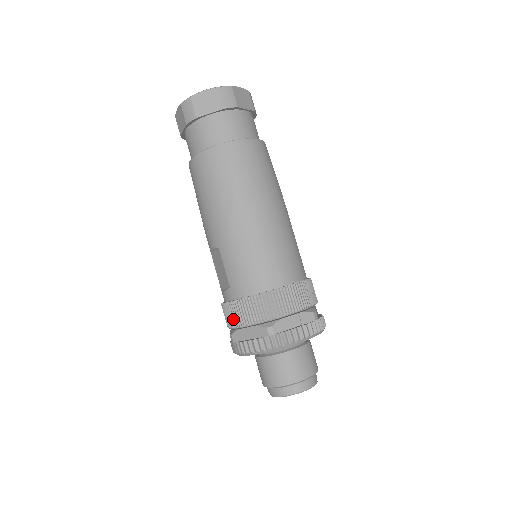
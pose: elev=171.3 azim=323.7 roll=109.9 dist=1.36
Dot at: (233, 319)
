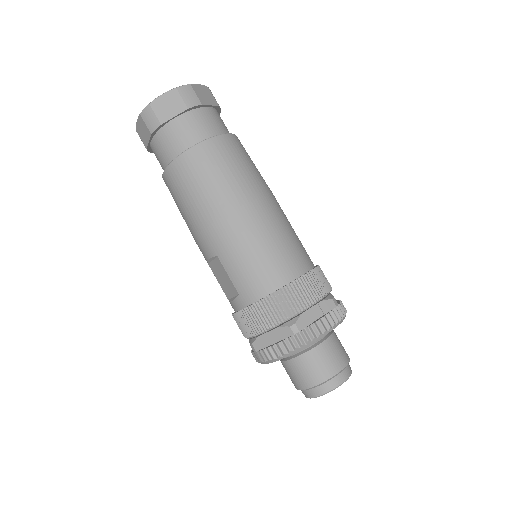
Dot at: (250, 327)
